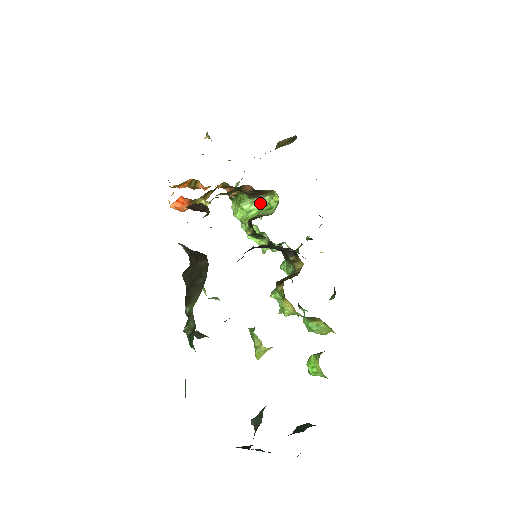
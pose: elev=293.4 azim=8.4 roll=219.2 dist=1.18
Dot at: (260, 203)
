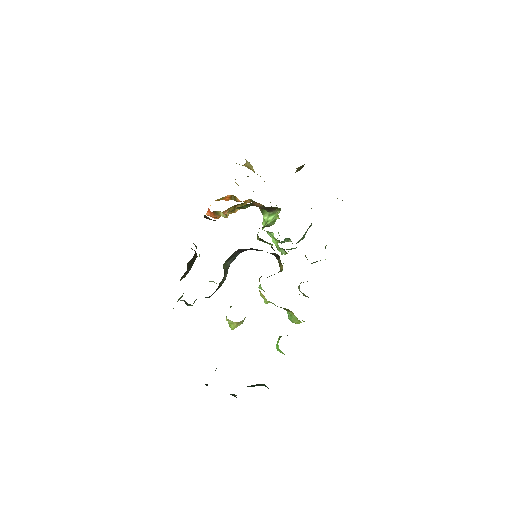
Dot at: (274, 216)
